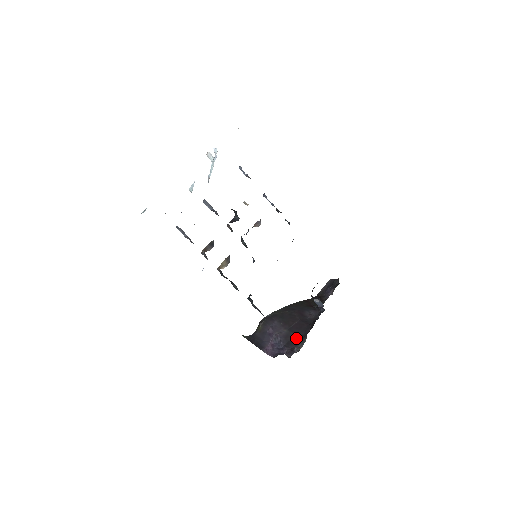
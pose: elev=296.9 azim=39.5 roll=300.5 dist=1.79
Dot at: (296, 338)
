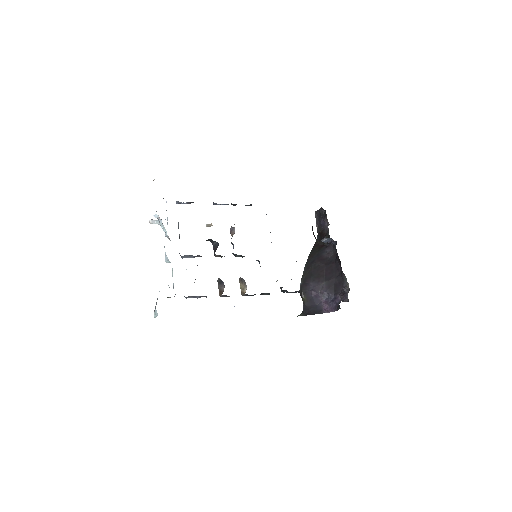
Dot at: (337, 281)
